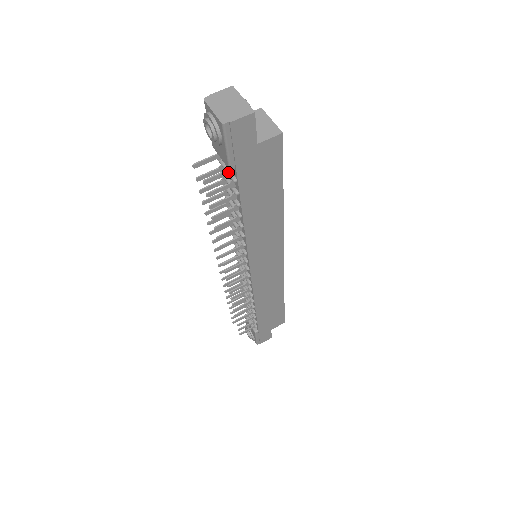
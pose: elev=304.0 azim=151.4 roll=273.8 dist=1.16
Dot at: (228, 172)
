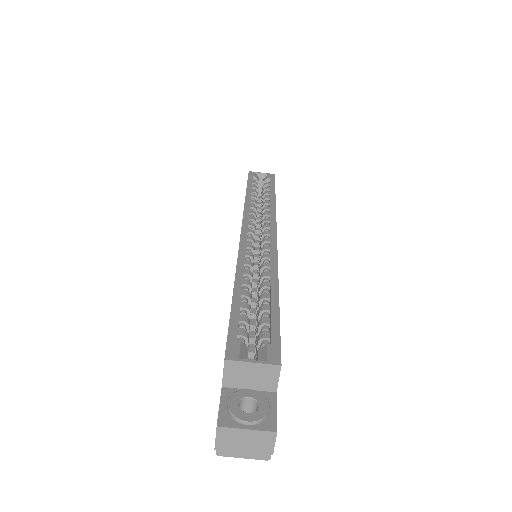
Dot at: occluded
